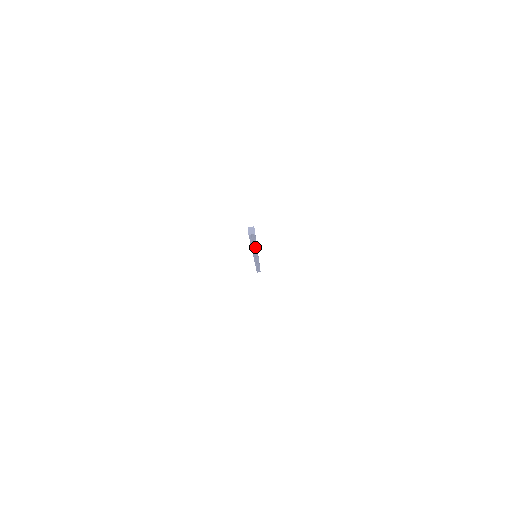
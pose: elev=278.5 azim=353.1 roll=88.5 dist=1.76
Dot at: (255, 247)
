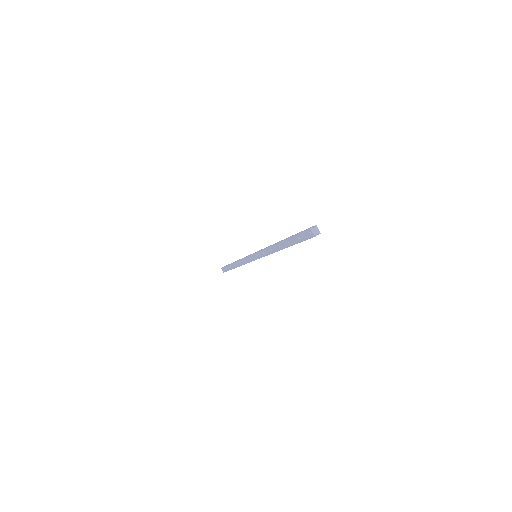
Dot at: occluded
